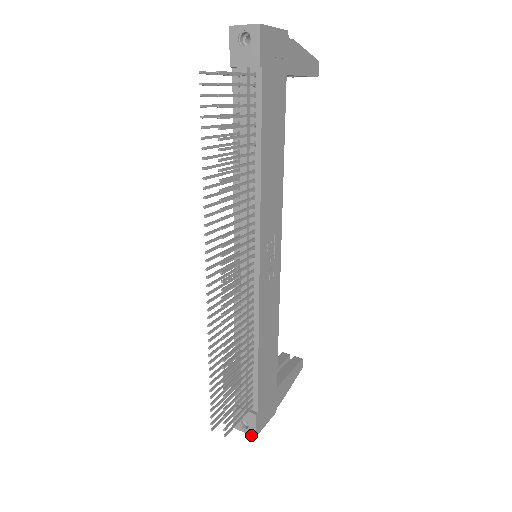
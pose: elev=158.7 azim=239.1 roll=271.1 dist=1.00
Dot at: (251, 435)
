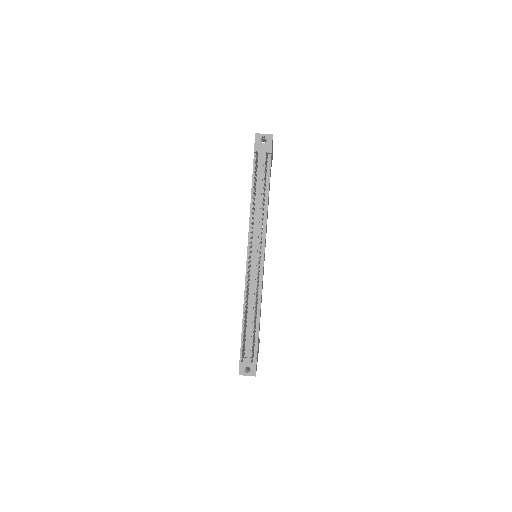
Dot at: occluded
